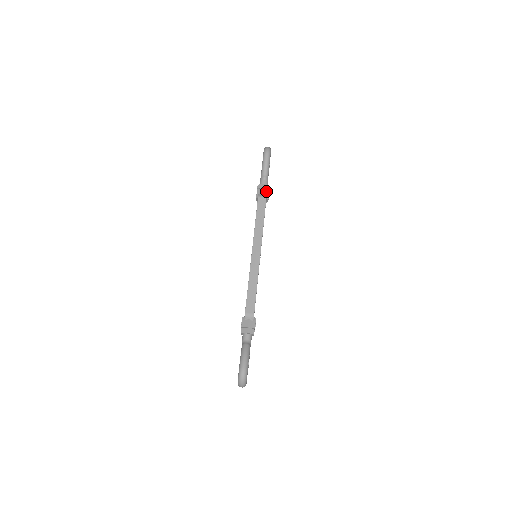
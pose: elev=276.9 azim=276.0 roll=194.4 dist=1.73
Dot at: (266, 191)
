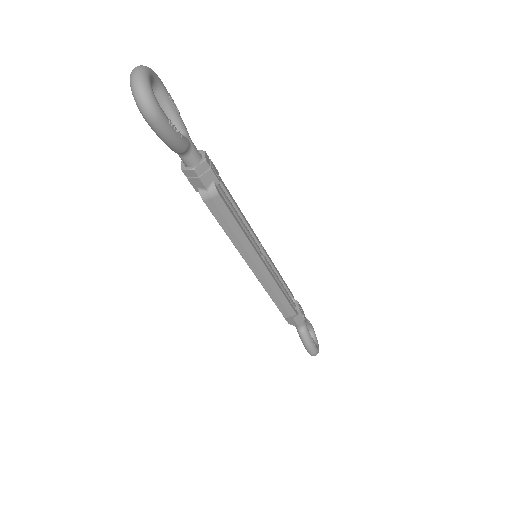
Dot at: (207, 176)
